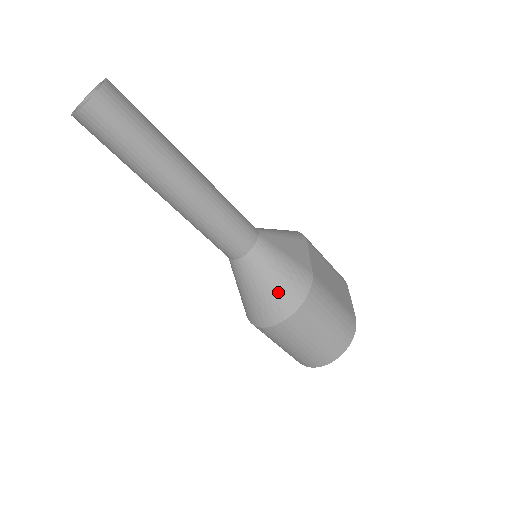
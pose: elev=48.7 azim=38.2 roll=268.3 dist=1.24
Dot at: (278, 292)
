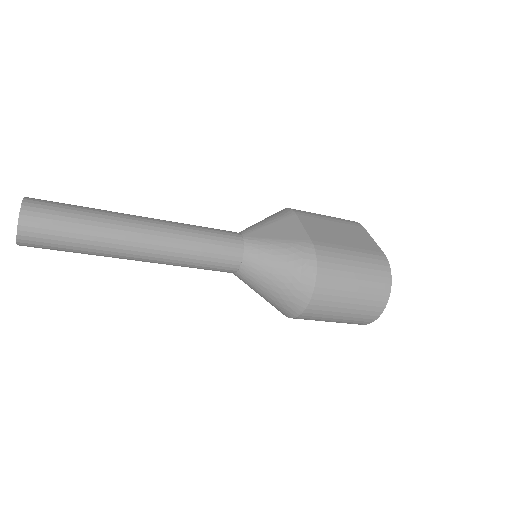
Dot at: (289, 279)
